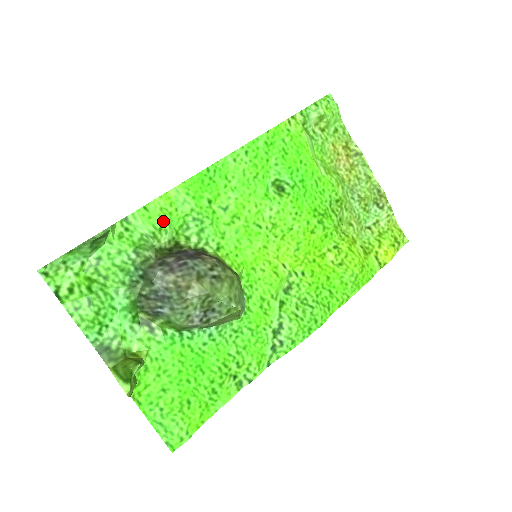
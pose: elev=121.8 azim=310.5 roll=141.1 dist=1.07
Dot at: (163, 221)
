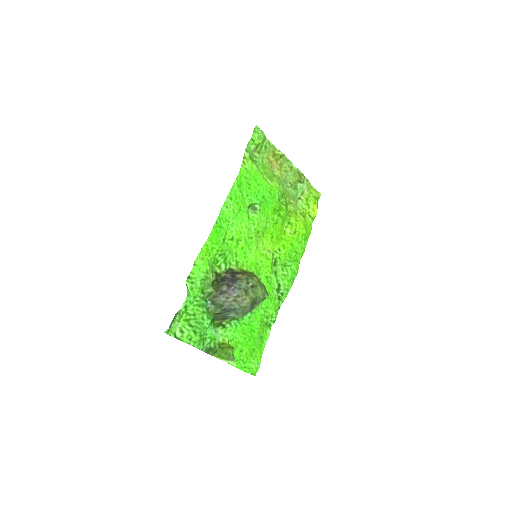
Dot at: (206, 266)
